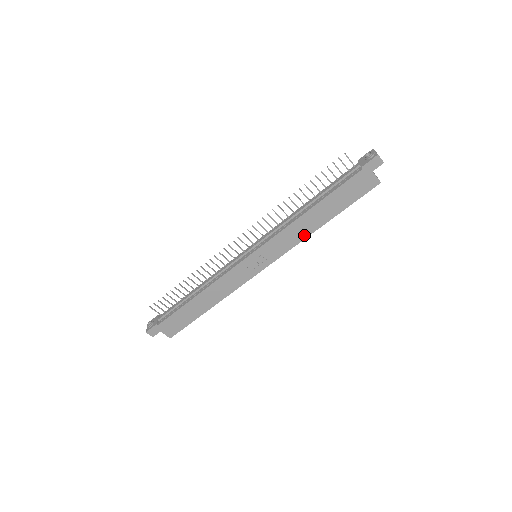
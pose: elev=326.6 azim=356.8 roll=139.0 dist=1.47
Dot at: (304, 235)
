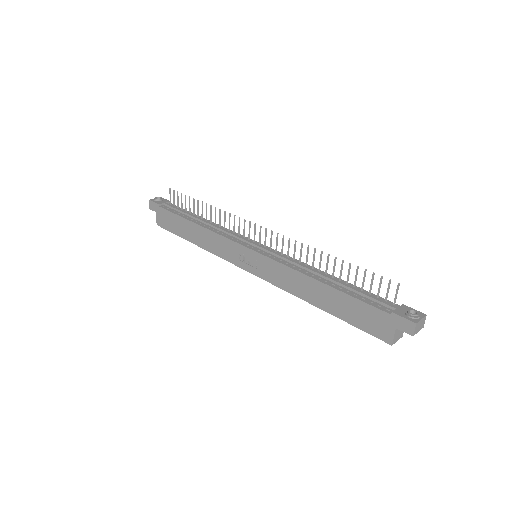
Dot at: (296, 292)
